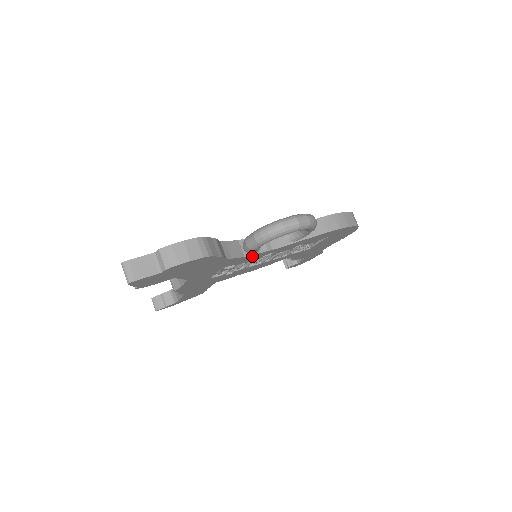
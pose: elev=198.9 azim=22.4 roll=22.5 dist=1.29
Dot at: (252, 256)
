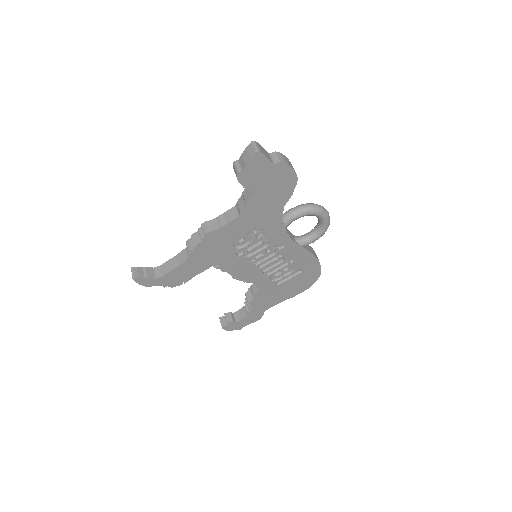
Dot at: (281, 231)
